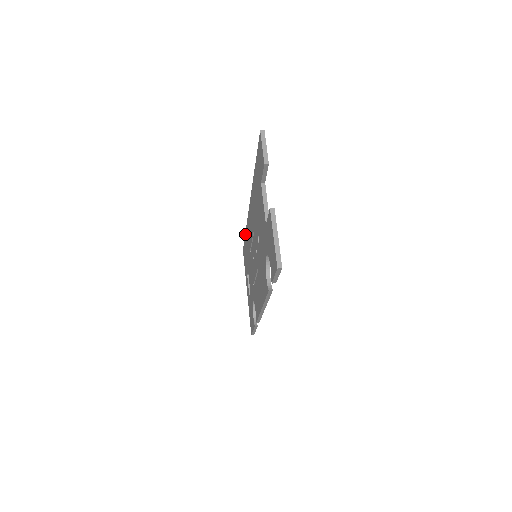
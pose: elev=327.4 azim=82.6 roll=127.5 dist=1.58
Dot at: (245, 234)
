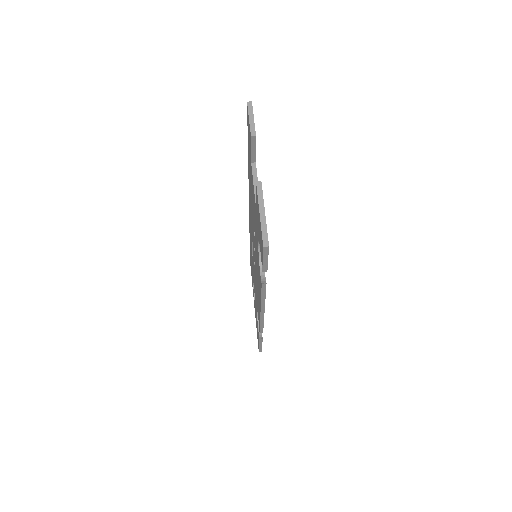
Dot at: occluded
